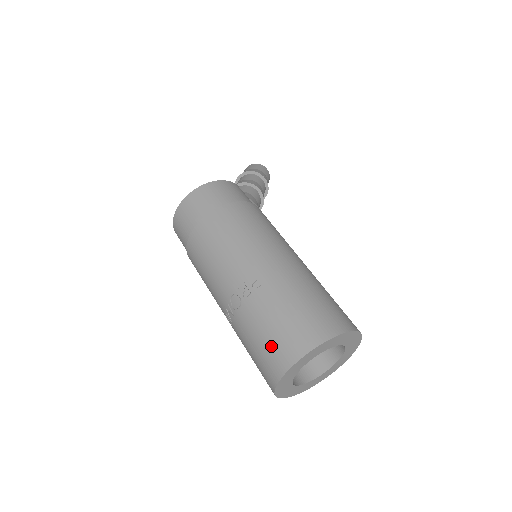
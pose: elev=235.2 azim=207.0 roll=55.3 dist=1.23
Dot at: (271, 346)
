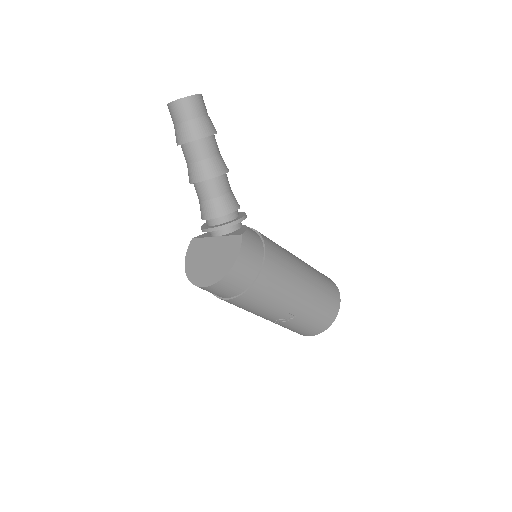
Dot at: (301, 332)
